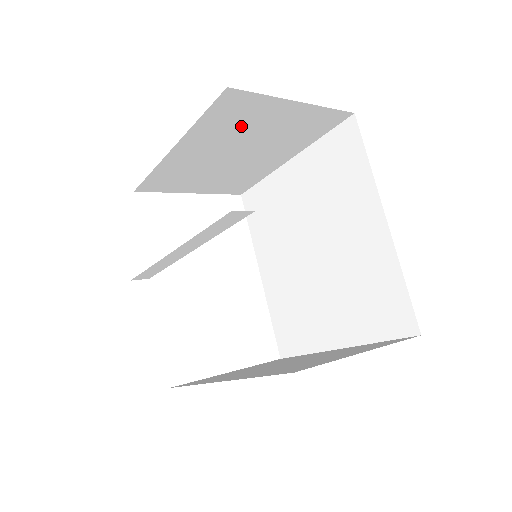
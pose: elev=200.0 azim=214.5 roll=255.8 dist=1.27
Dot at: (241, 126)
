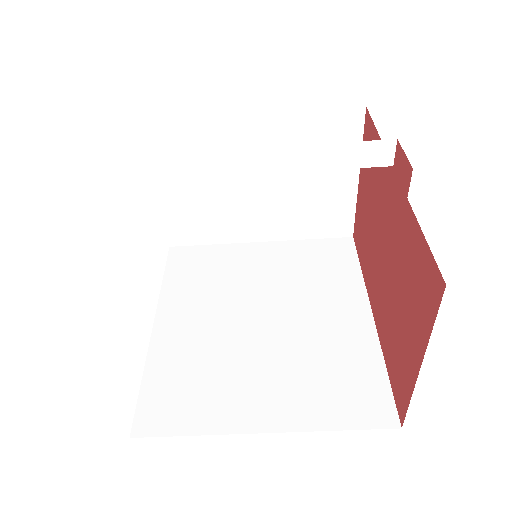
Dot at: occluded
